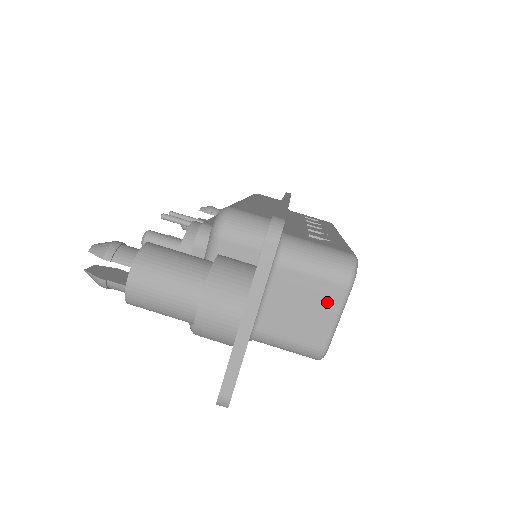
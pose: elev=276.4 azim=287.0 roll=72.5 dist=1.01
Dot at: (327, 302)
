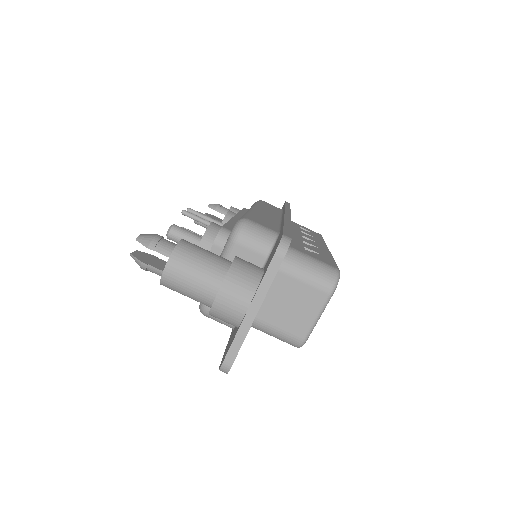
Dot at: (312, 303)
